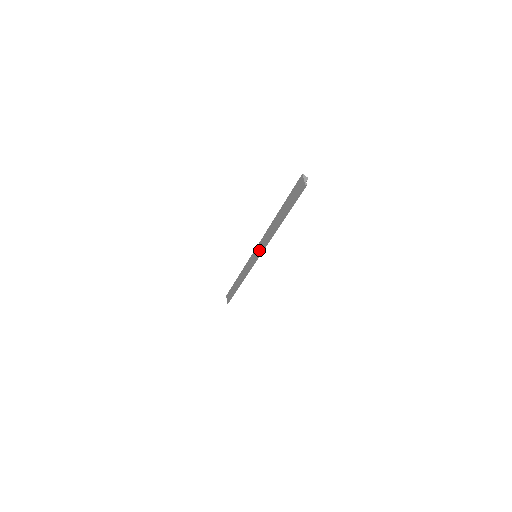
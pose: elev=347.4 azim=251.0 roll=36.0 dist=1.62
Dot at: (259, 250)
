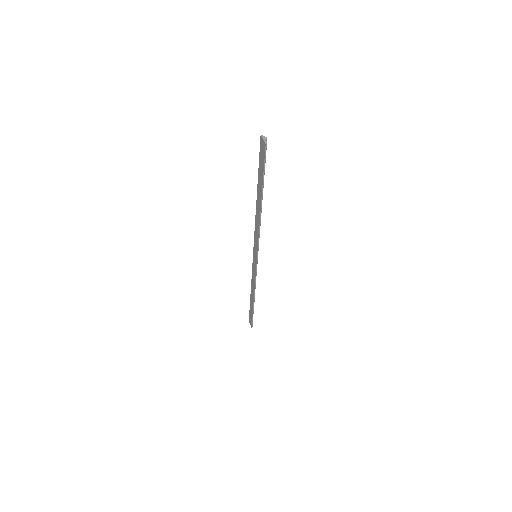
Dot at: (255, 247)
